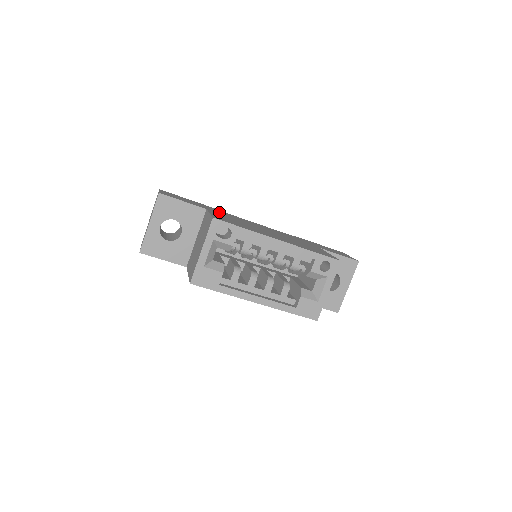
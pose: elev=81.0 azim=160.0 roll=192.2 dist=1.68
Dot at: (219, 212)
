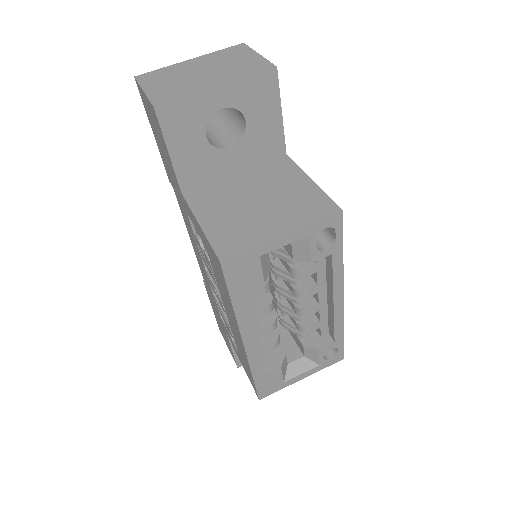
Dot at: occluded
